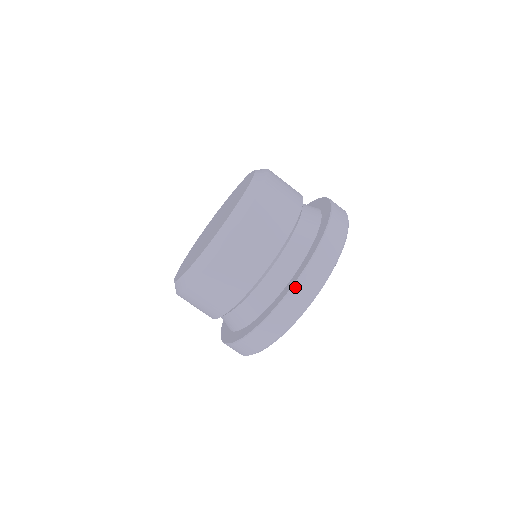
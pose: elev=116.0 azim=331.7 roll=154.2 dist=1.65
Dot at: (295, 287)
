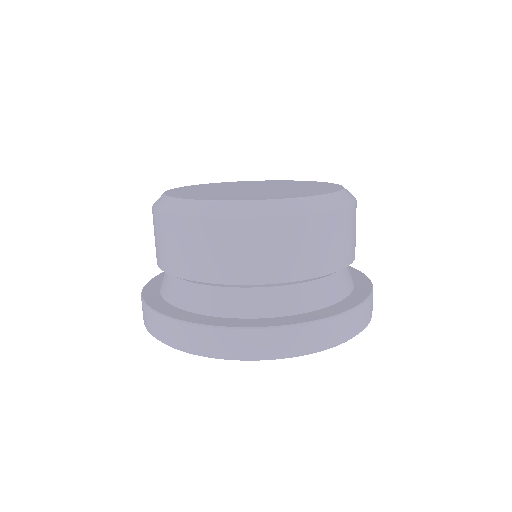
Dot at: (197, 327)
